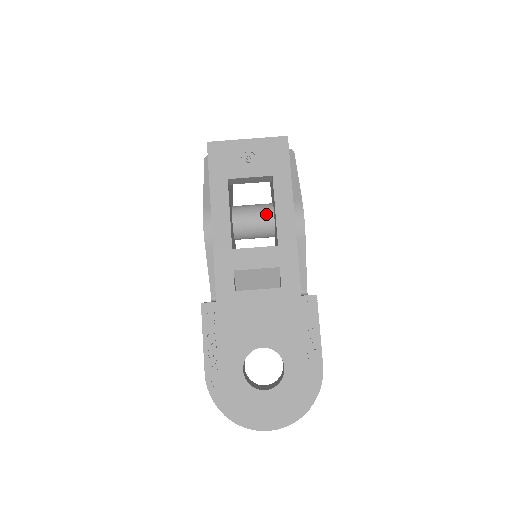
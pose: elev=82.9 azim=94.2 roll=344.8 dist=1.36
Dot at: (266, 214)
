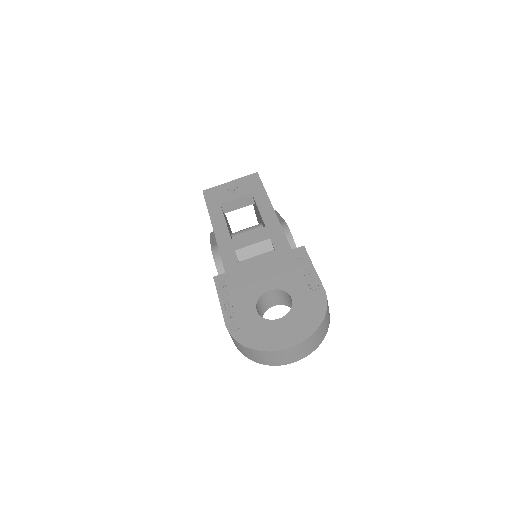
Dot at: (257, 227)
